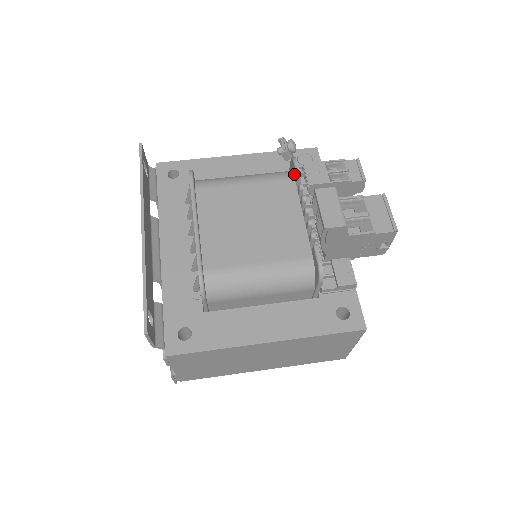
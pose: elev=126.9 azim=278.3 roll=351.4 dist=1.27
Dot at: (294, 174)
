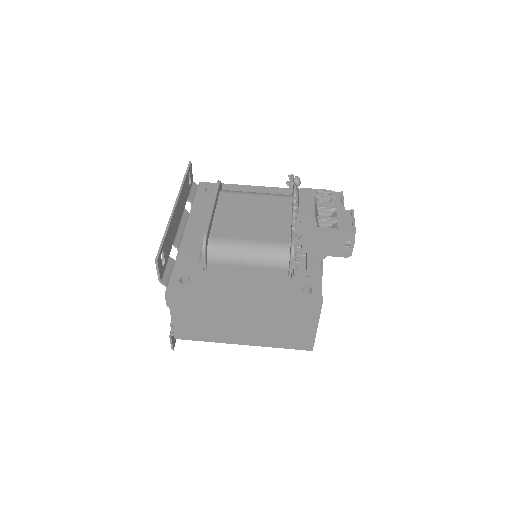
Dot at: occluded
